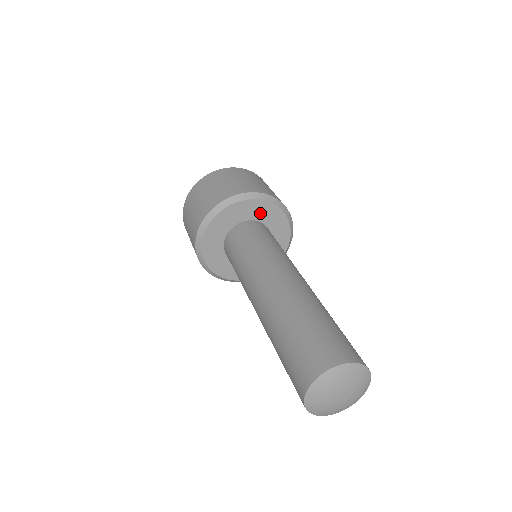
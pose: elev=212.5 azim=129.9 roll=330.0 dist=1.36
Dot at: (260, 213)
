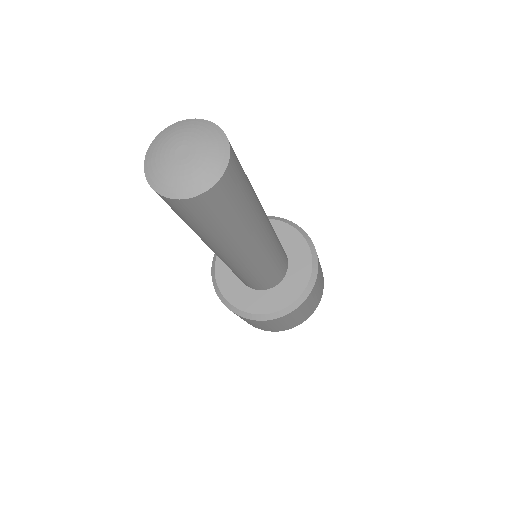
Dot at: occluded
